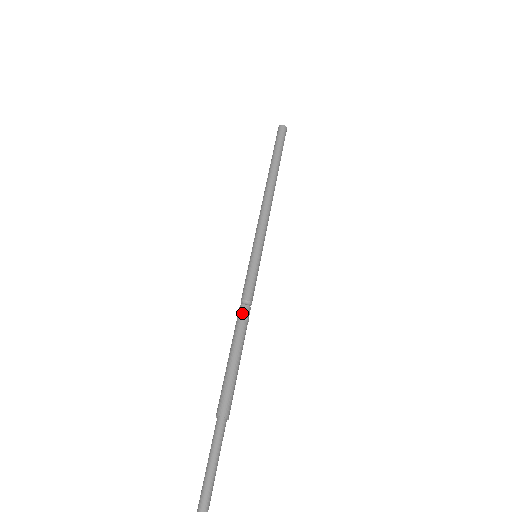
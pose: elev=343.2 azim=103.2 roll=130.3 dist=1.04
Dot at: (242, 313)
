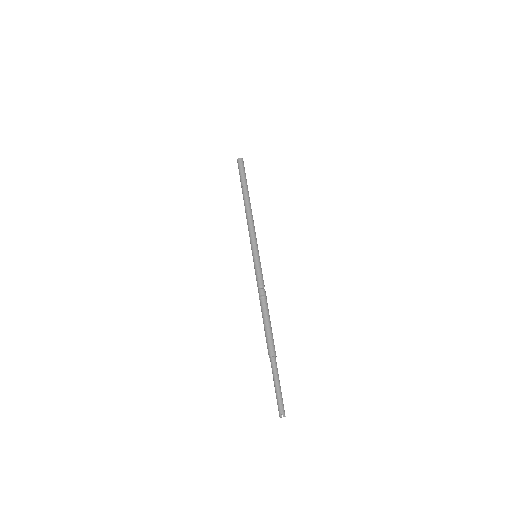
Dot at: (264, 294)
